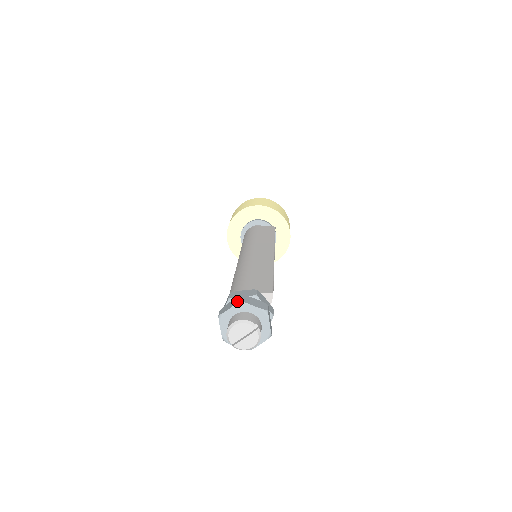
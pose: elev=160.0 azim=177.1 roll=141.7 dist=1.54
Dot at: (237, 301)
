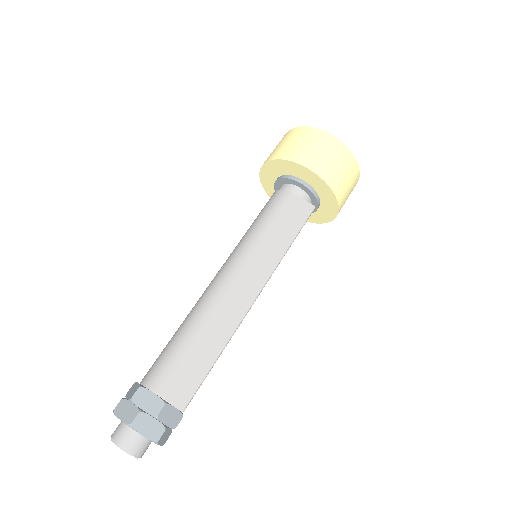
Dot at: (129, 420)
